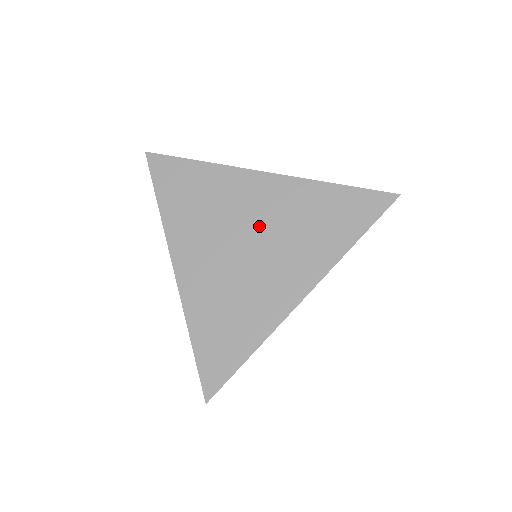
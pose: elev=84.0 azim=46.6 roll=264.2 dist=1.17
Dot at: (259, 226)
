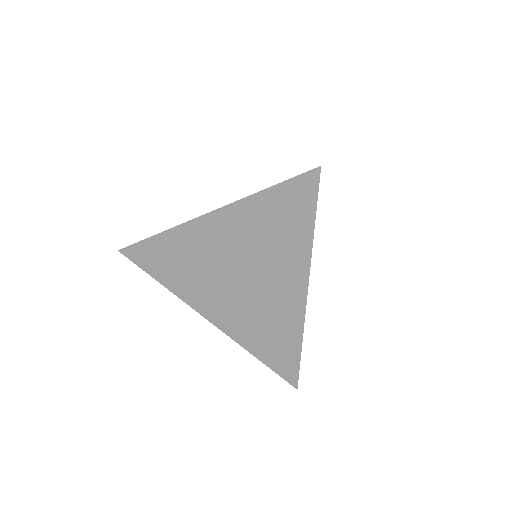
Dot at: (235, 259)
